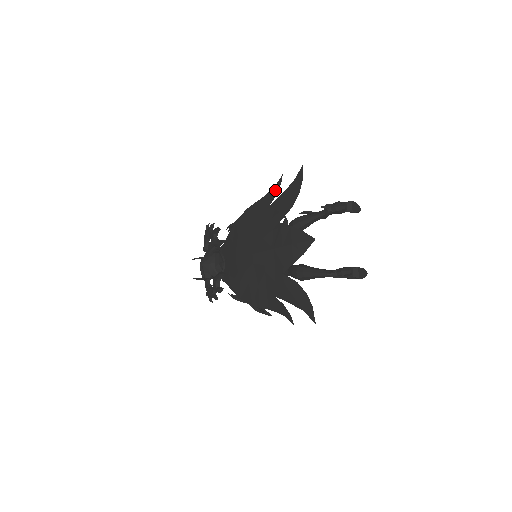
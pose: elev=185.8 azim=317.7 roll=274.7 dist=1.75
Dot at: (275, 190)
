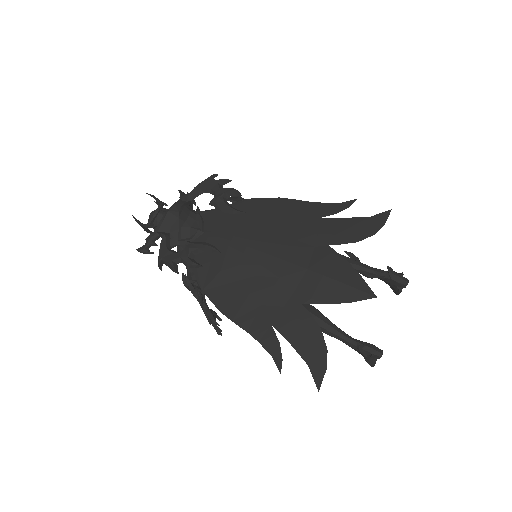
Dot at: (338, 207)
